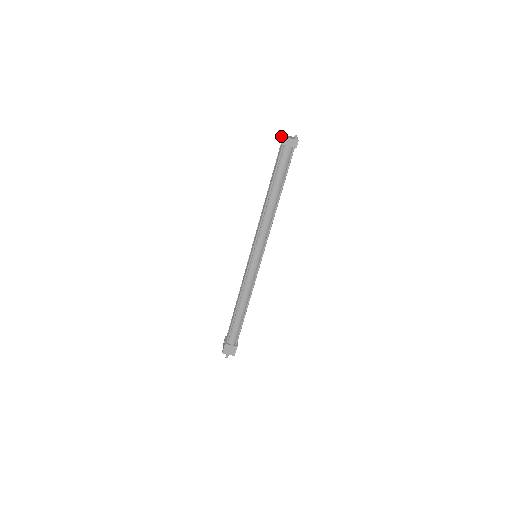
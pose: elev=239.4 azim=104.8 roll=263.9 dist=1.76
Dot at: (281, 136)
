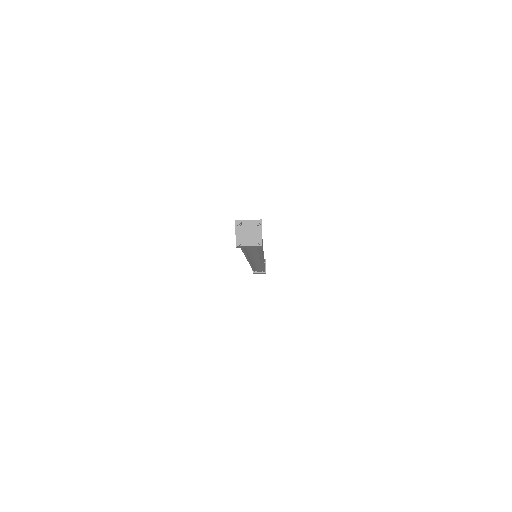
Dot at: (235, 223)
